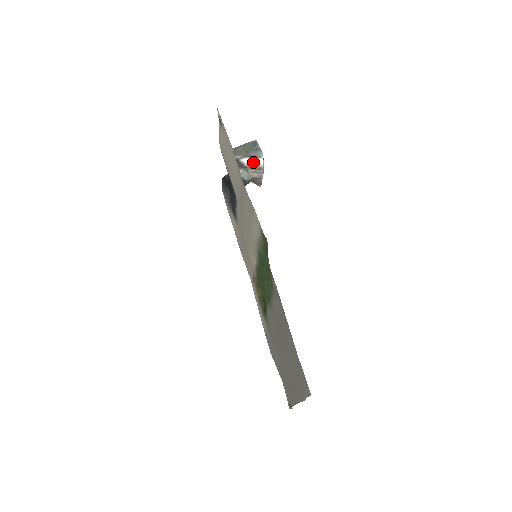
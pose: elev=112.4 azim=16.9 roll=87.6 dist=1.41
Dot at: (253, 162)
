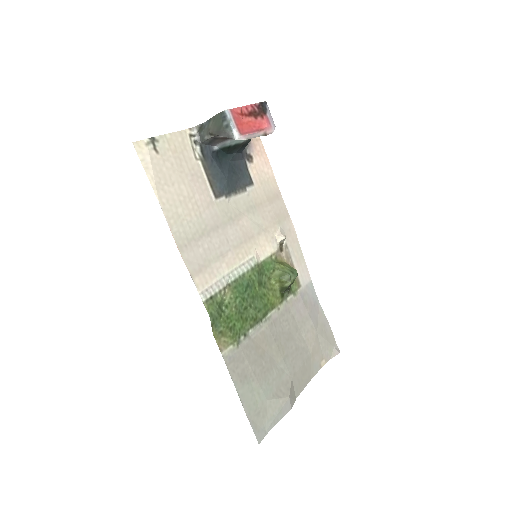
Dot at: occluded
